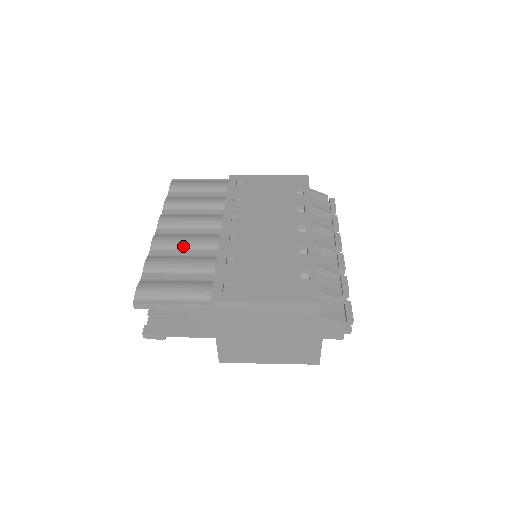
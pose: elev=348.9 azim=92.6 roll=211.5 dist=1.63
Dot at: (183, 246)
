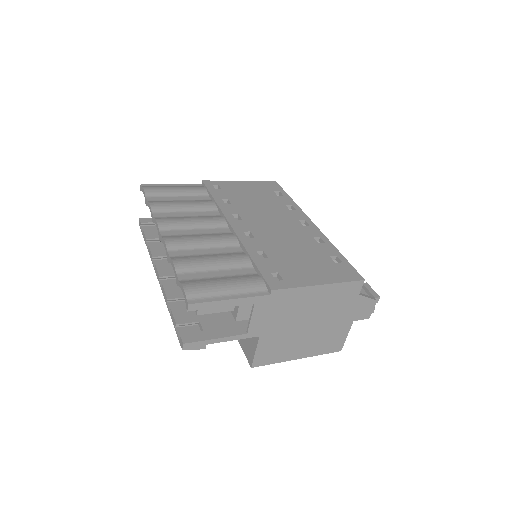
Dot at: (202, 245)
